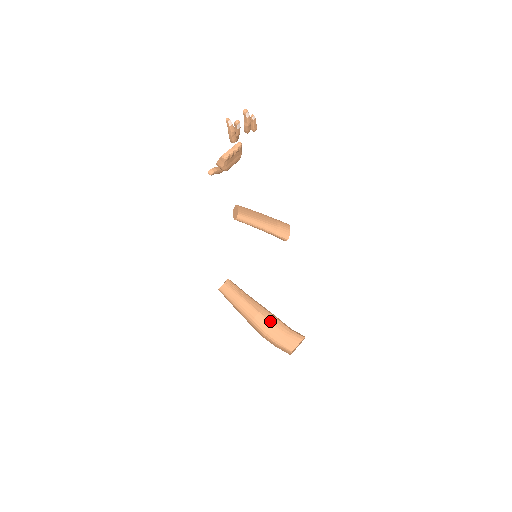
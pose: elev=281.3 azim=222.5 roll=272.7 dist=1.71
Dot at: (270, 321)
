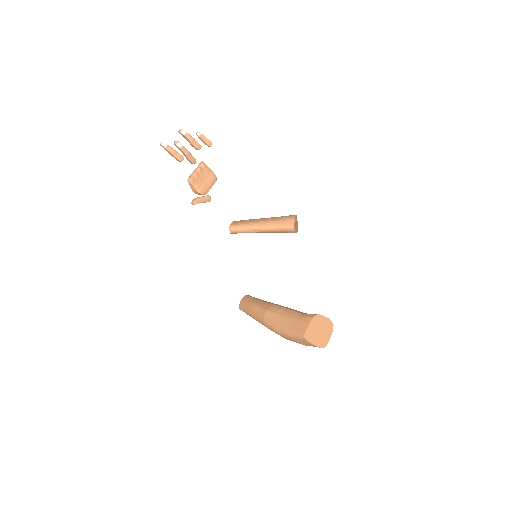
Dot at: (278, 314)
